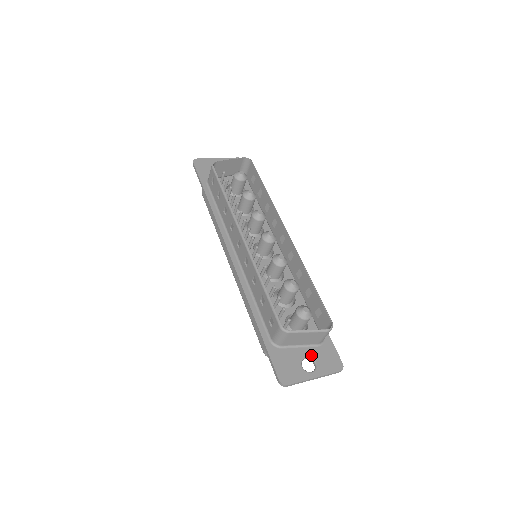
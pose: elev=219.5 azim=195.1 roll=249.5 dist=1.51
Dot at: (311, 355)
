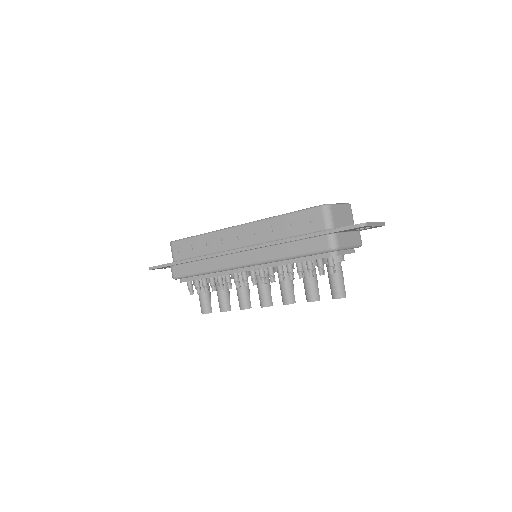
Dot at: occluded
